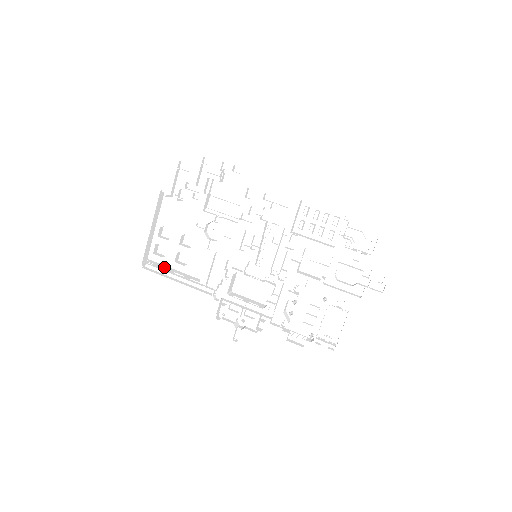
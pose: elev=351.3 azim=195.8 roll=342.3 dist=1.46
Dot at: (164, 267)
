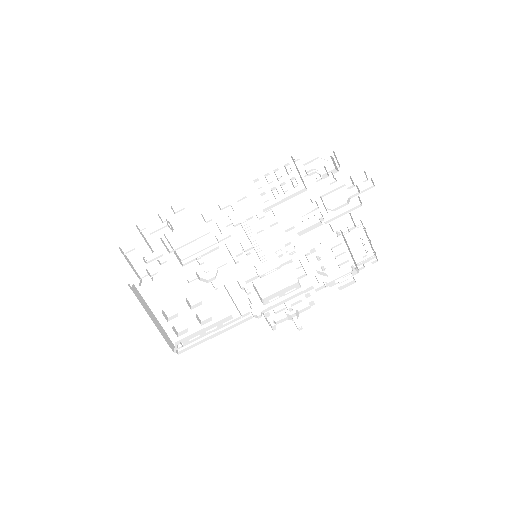
Dot at: (193, 336)
